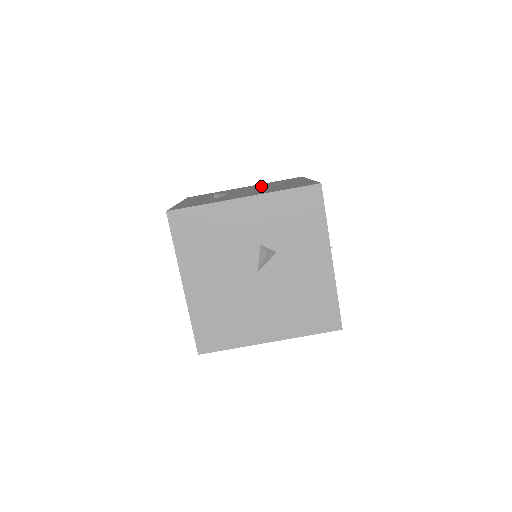
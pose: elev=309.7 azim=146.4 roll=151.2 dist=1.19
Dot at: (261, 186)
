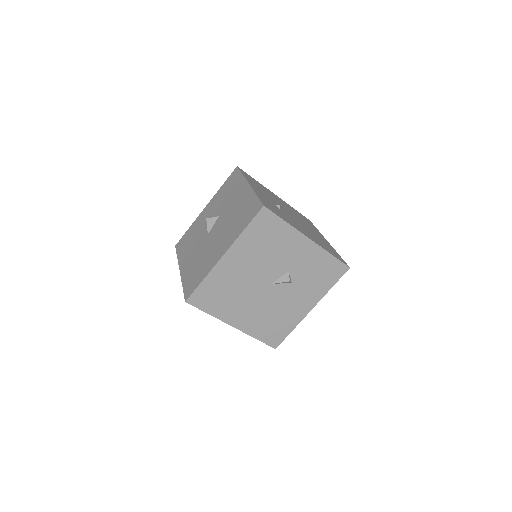
Dot at: (295, 214)
